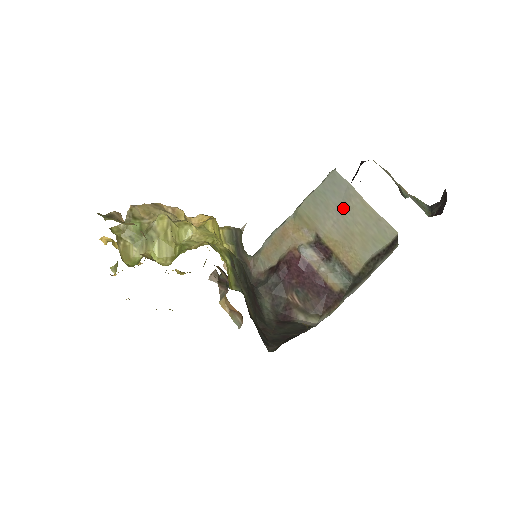
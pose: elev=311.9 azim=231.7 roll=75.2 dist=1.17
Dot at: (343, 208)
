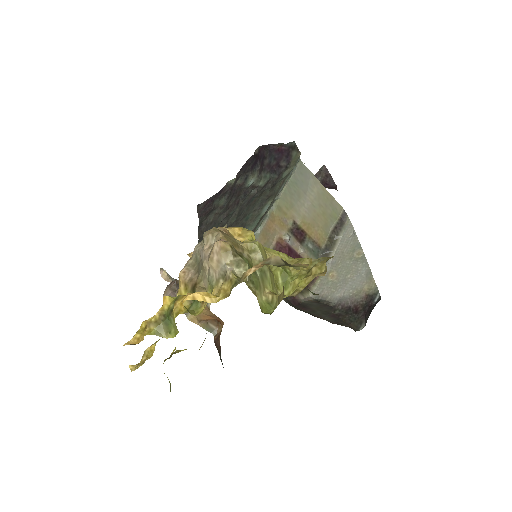
Dot at: (310, 195)
